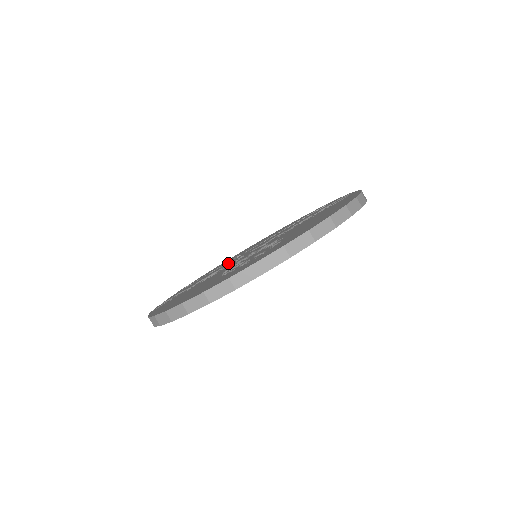
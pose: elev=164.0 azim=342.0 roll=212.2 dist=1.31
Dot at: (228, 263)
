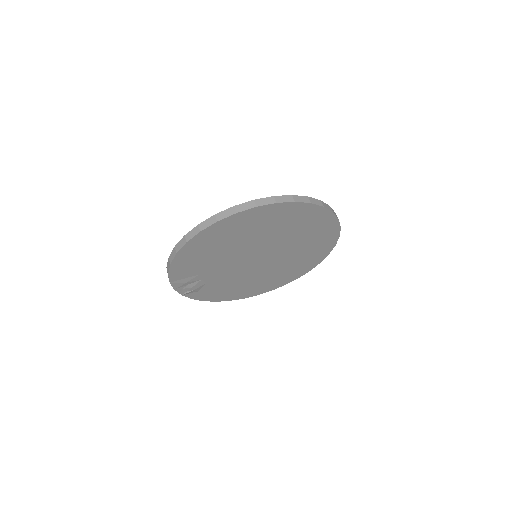
Dot at: occluded
